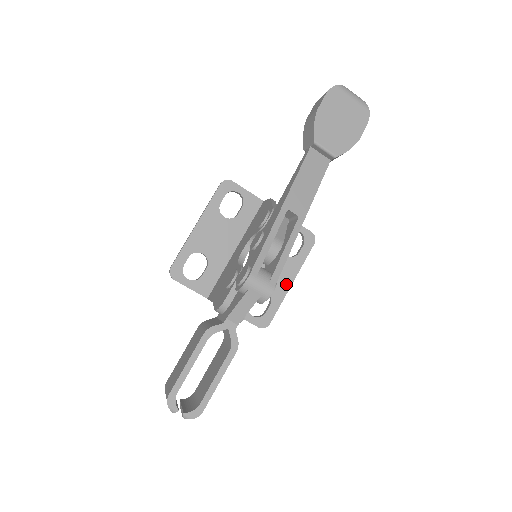
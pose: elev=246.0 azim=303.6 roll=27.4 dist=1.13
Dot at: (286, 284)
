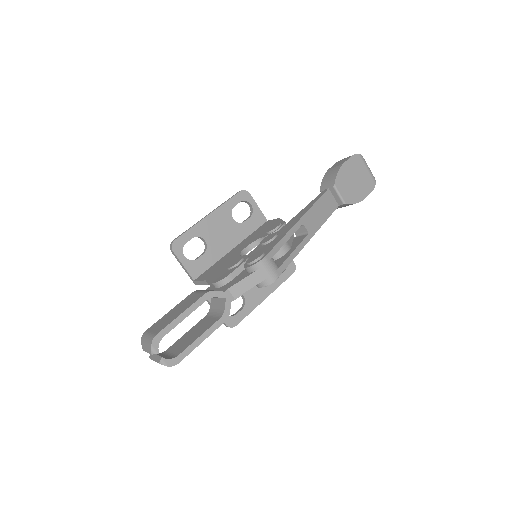
Dot at: (261, 297)
